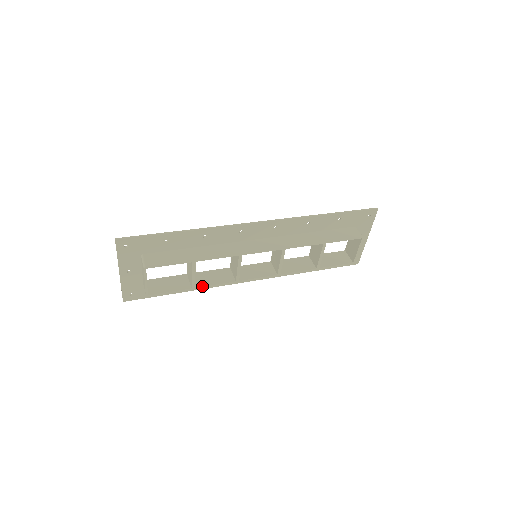
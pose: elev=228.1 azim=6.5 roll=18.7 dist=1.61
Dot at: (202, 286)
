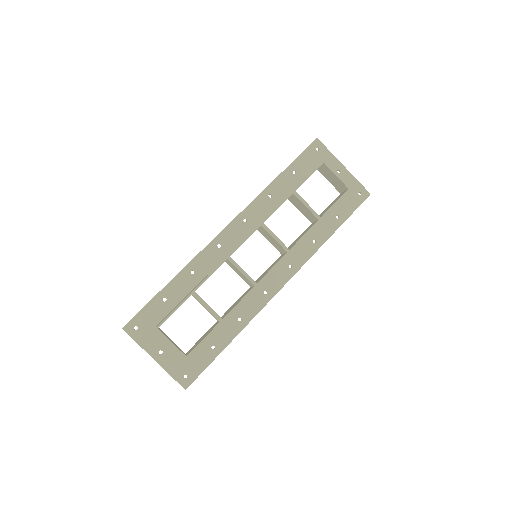
Dot at: (228, 313)
